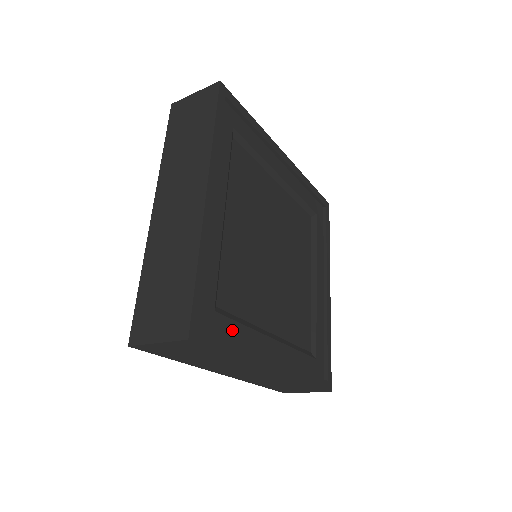
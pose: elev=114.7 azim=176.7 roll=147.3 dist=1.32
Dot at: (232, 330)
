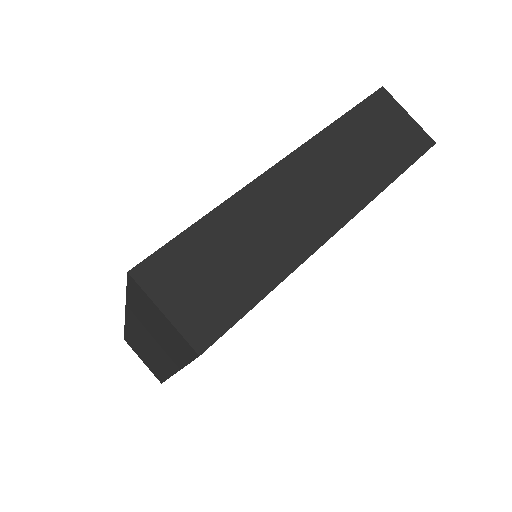
Dot at: occluded
